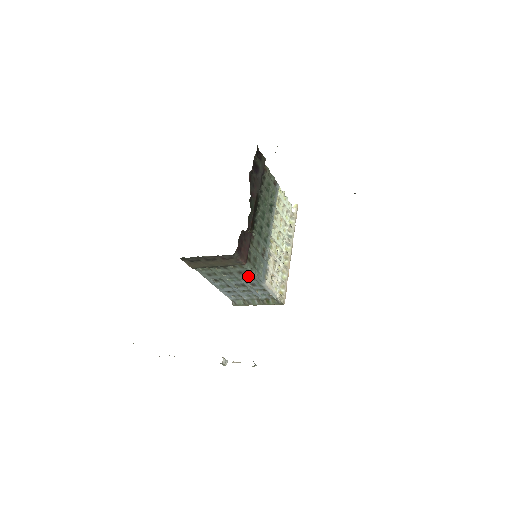
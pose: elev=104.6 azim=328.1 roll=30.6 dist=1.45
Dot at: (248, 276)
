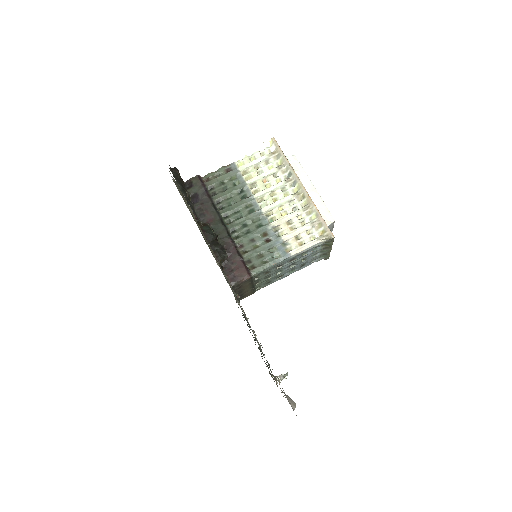
Dot at: (275, 267)
